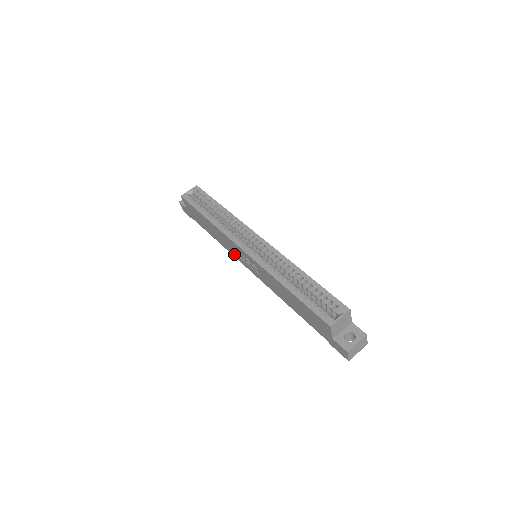
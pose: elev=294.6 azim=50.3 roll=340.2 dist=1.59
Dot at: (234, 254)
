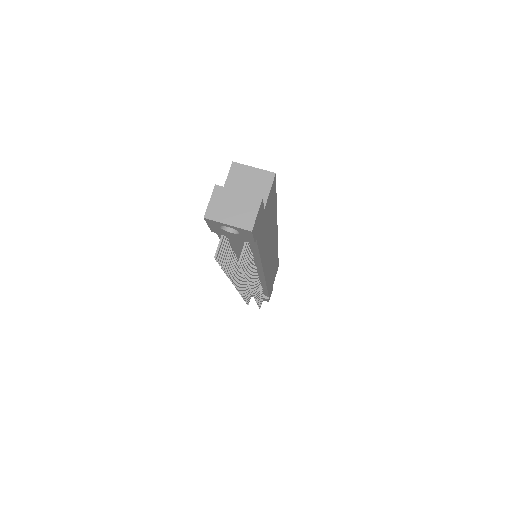
Dot at: occluded
